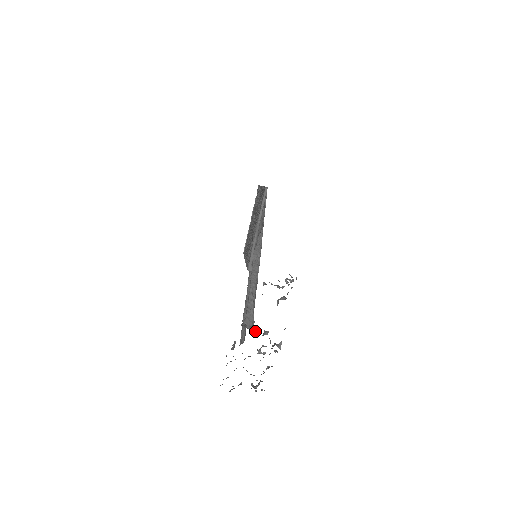
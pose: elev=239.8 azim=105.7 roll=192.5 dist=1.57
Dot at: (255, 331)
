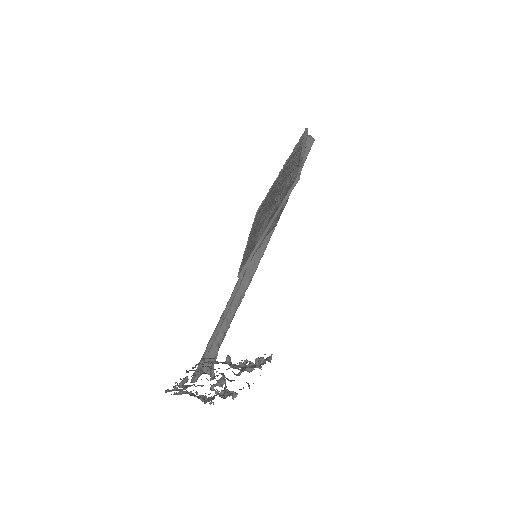
Dot at: (212, 374)
